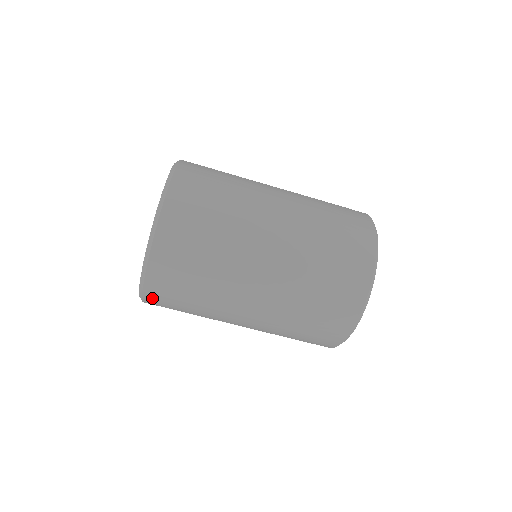
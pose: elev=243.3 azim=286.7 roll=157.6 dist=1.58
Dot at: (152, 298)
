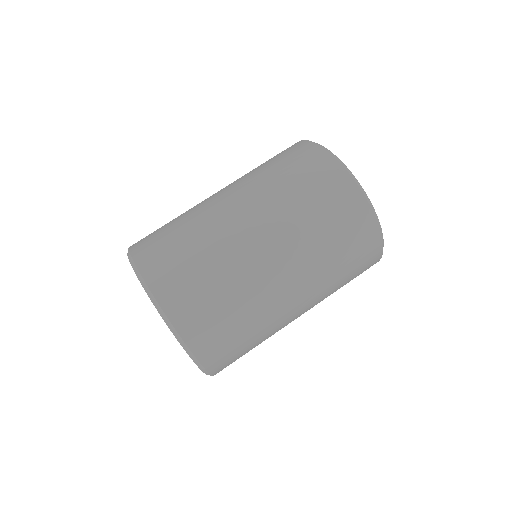
Dot at: (154, 274)
